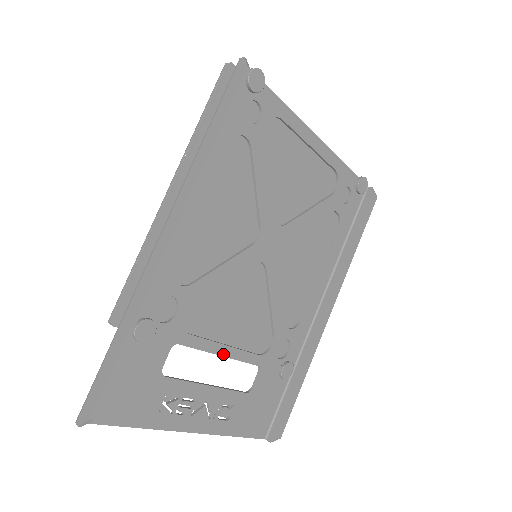
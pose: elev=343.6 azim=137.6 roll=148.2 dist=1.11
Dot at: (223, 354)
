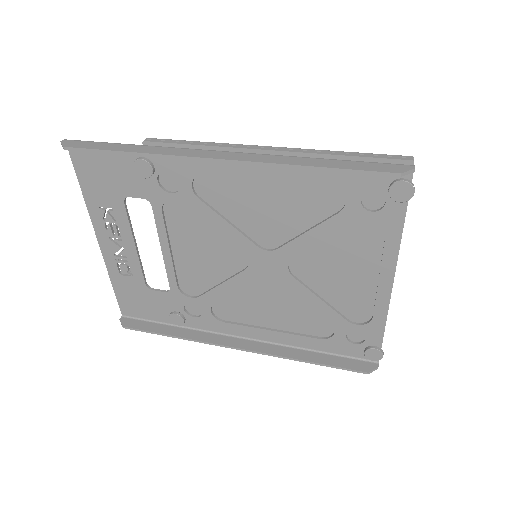
Dot at: (163, 250)
